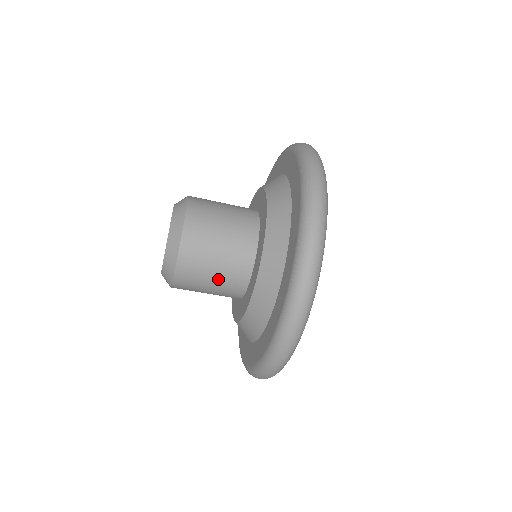
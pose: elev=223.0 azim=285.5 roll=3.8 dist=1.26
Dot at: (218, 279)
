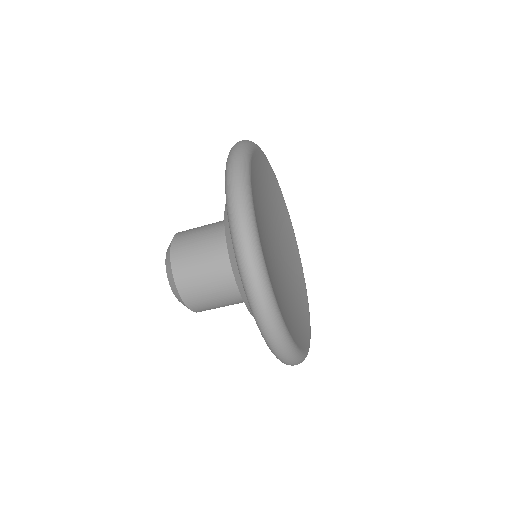
Dot at: (215, 285)
